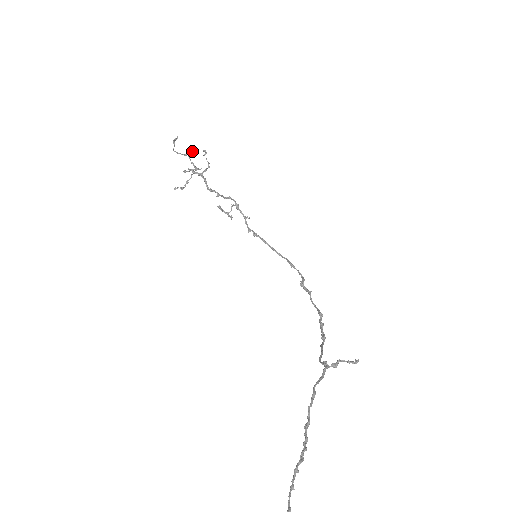
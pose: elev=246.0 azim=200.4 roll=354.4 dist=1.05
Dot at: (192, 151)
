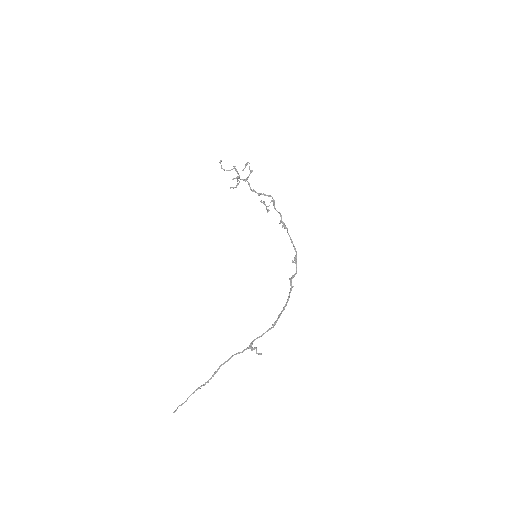
Dot at: occluded
